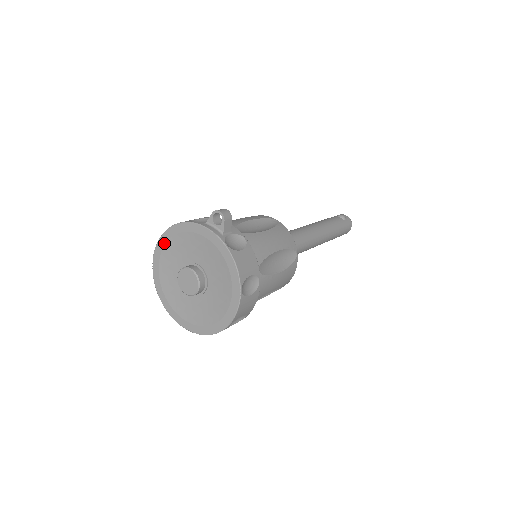
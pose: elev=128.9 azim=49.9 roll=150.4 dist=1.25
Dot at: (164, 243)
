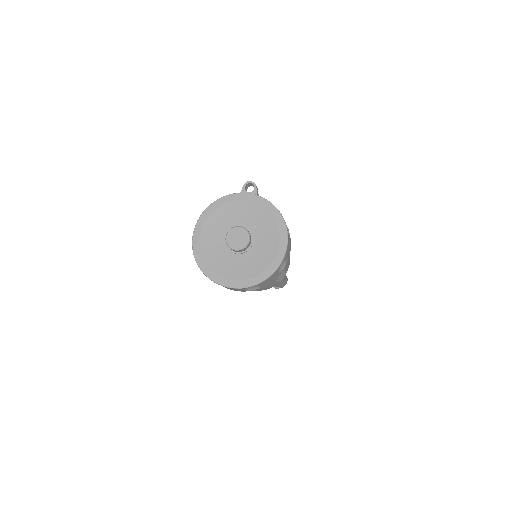
Dot at: (203, 222)
